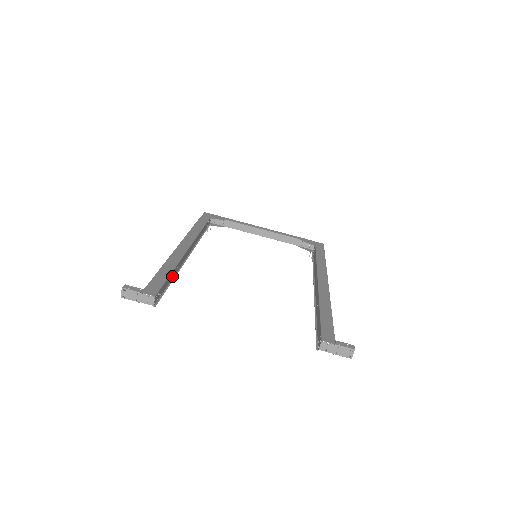
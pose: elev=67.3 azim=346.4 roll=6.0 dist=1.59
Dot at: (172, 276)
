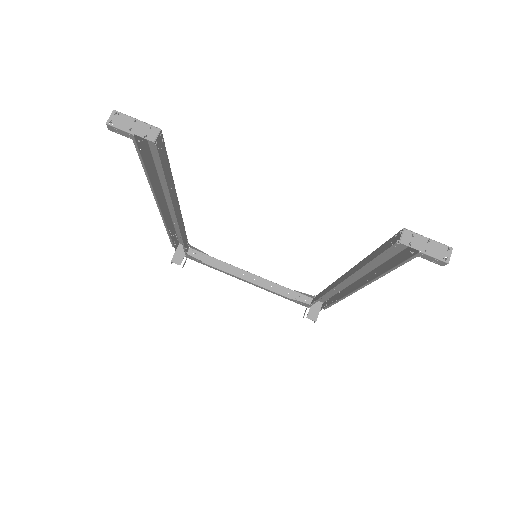
Dot at: (167, 181)
